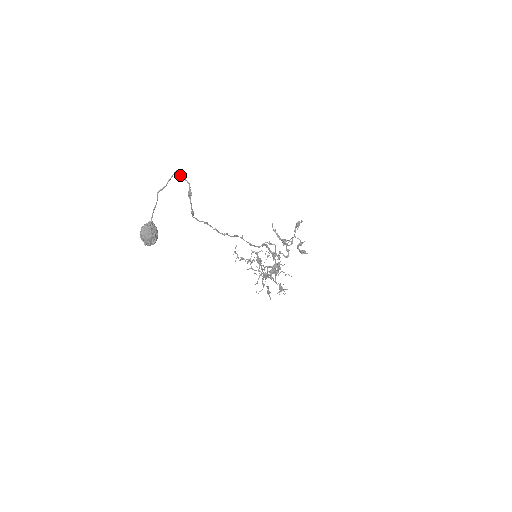
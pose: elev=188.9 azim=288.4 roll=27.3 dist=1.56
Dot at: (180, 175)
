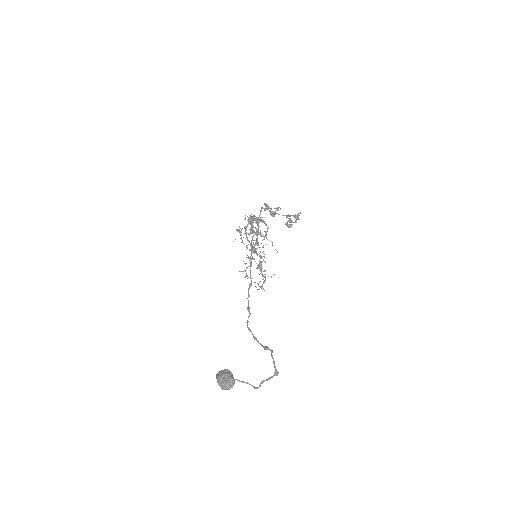
Dot at: (274, 364)
